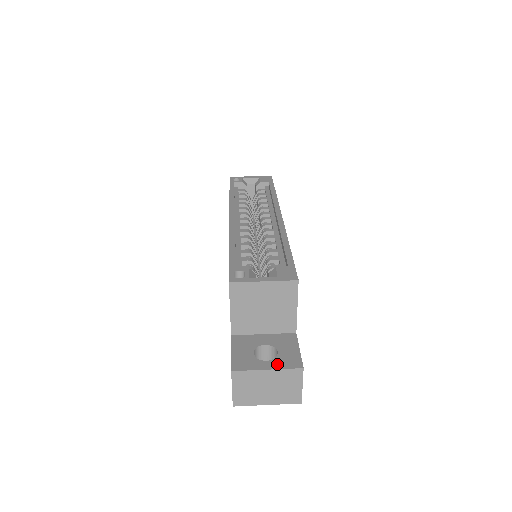
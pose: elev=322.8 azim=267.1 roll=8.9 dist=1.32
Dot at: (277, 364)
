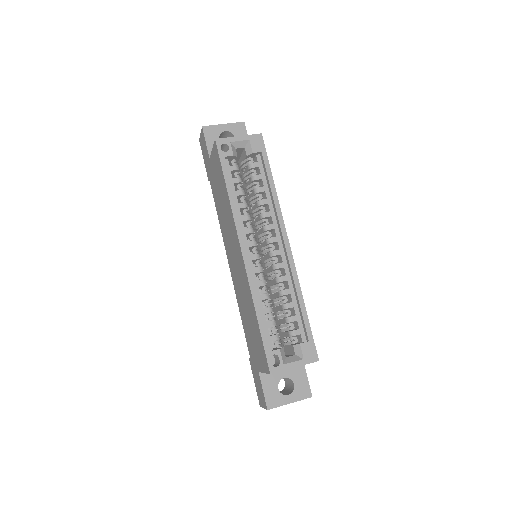
Dot at: (295, 397)
